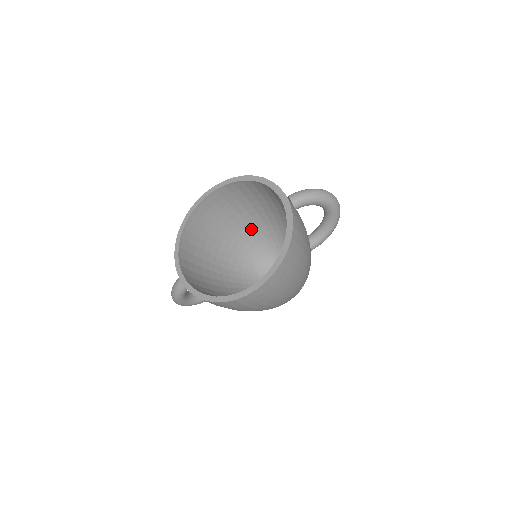
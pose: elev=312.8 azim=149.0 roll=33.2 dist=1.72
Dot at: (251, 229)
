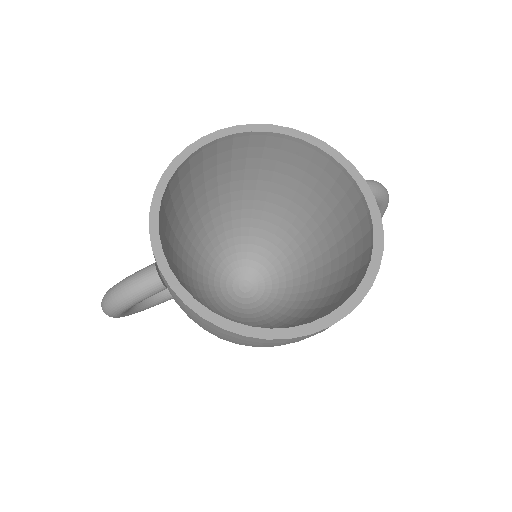
Dot at: (229, 209)
